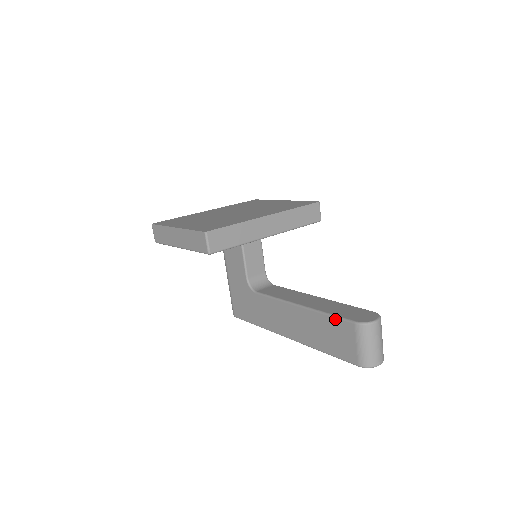
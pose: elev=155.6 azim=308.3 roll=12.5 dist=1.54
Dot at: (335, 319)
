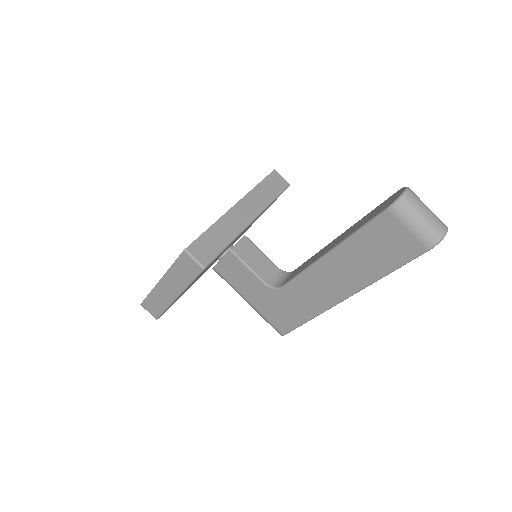
Dot at: (368, 227)
